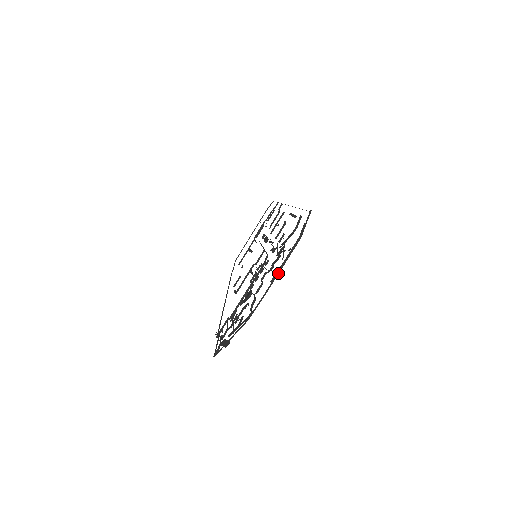
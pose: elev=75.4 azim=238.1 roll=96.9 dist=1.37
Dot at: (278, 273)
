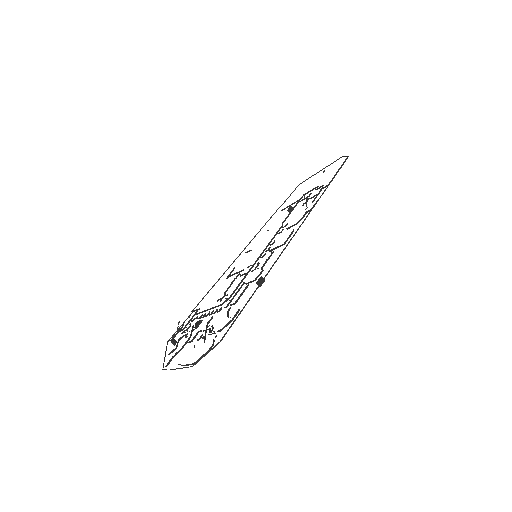
Dot at: occluded
